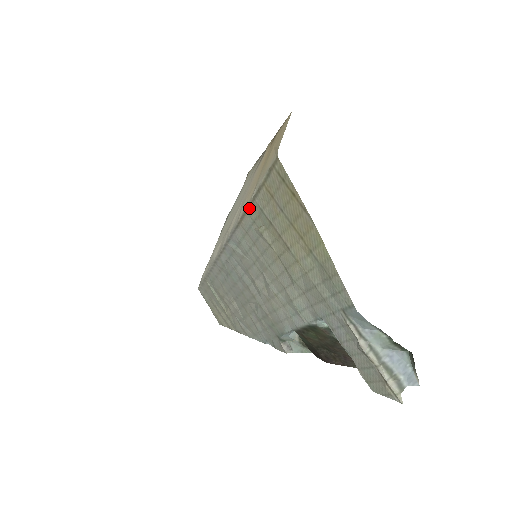
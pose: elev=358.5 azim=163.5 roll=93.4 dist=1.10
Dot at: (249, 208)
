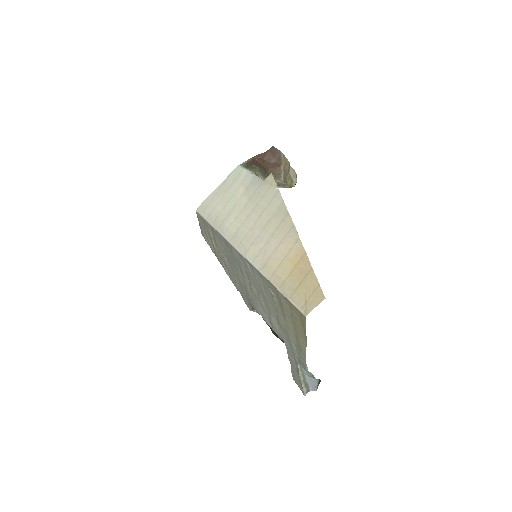
Dot at: (272, 285)
